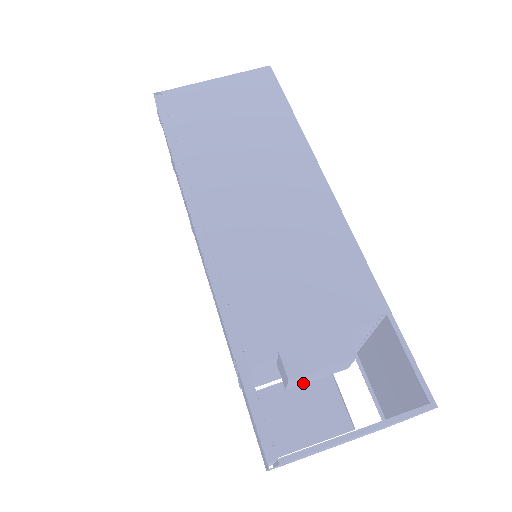
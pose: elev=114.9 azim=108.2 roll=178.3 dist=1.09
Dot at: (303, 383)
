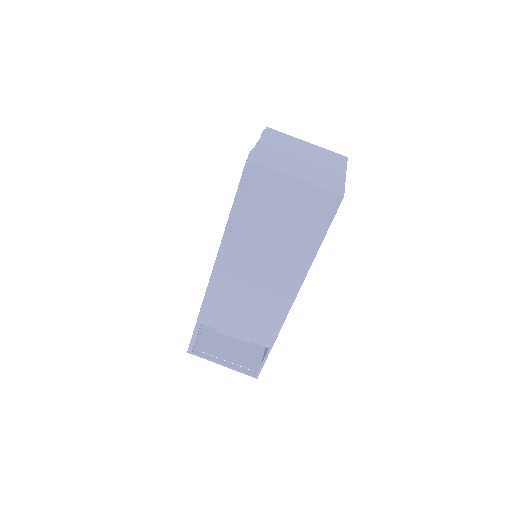
Dot at: occluded
